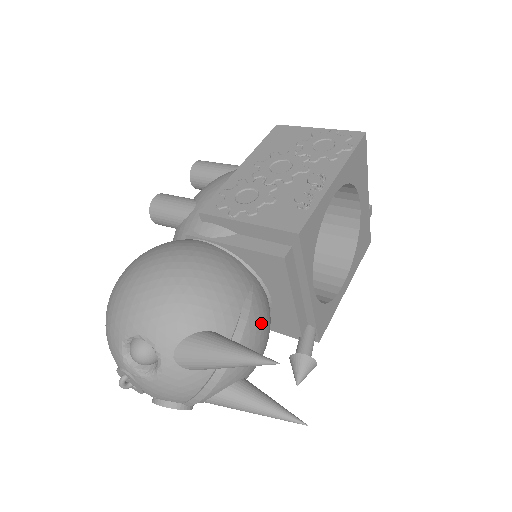
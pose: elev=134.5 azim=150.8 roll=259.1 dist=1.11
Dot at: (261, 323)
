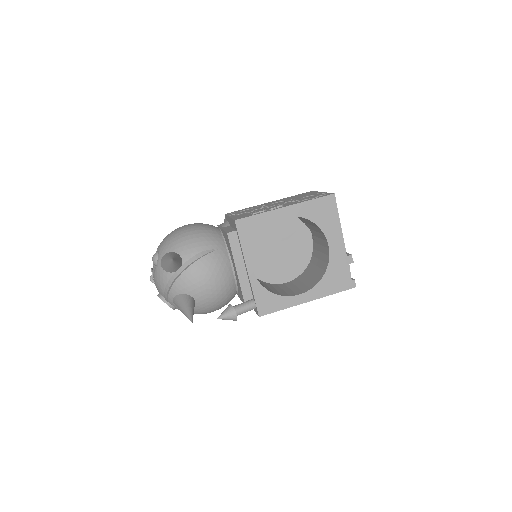
Dot at: (210, 268)
